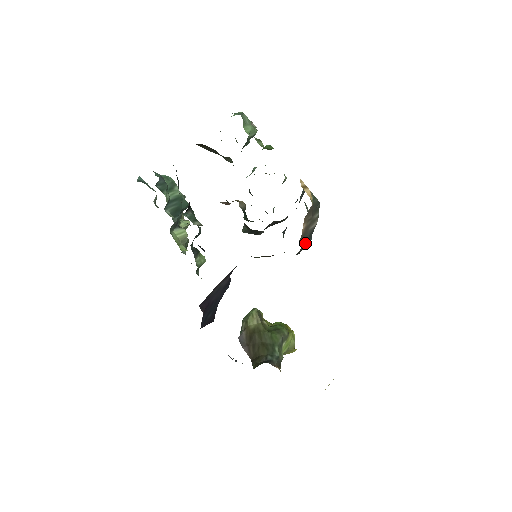
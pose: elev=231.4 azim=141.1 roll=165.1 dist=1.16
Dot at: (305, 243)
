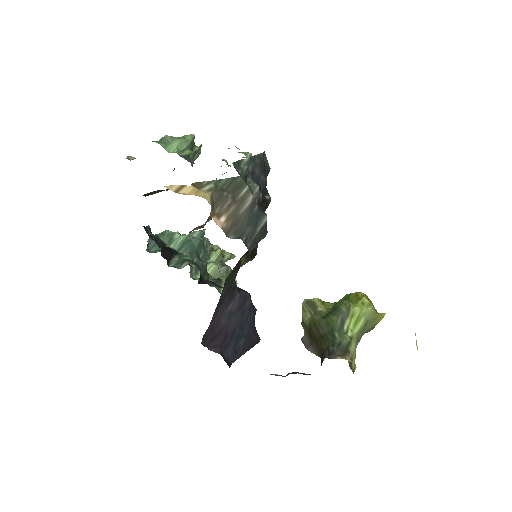
Dot at: (254, 226)
